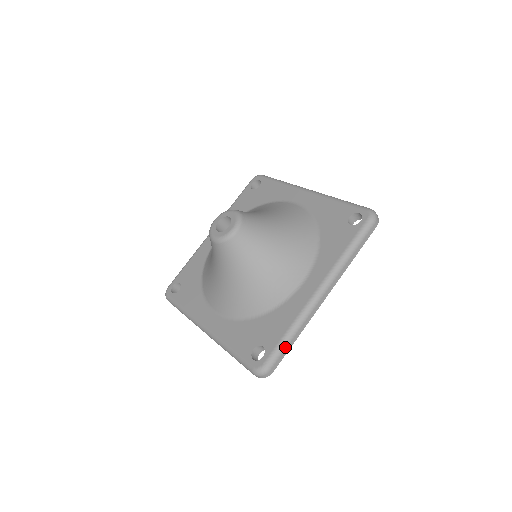
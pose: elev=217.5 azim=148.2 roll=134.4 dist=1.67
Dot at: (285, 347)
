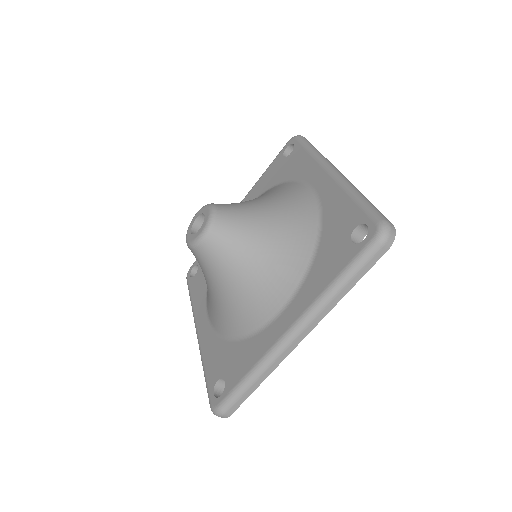
Dot at: (243, 392)
